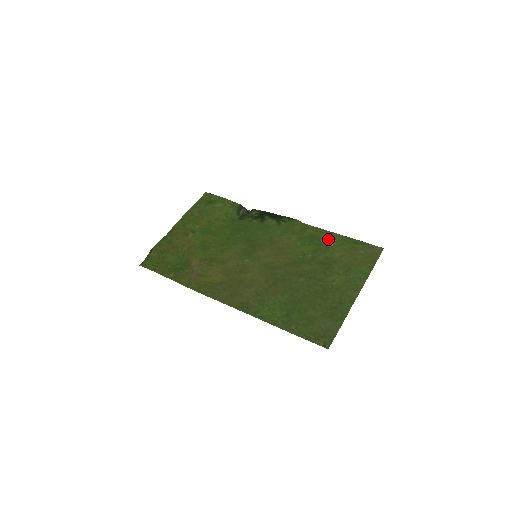
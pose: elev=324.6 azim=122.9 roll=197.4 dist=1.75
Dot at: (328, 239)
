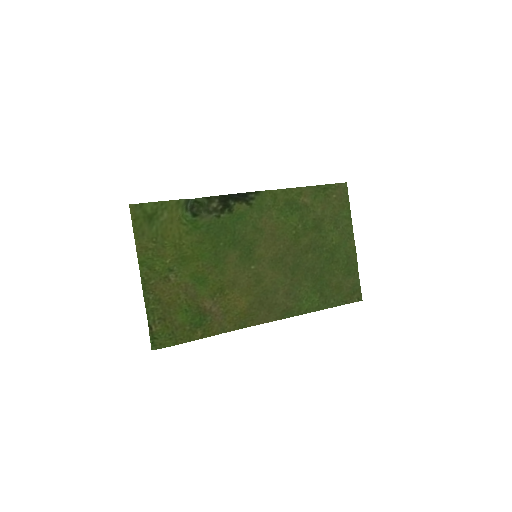
Dot at: (302, 198)
